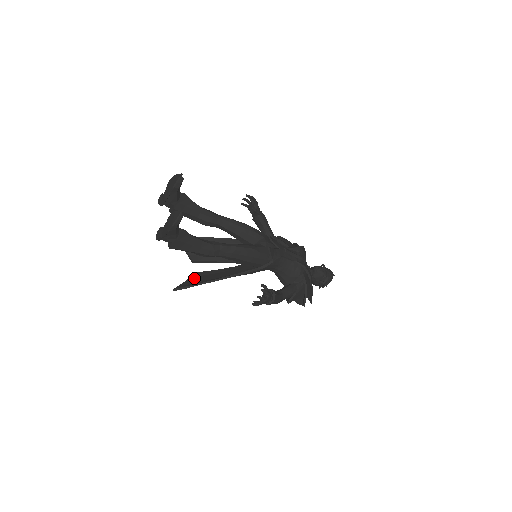
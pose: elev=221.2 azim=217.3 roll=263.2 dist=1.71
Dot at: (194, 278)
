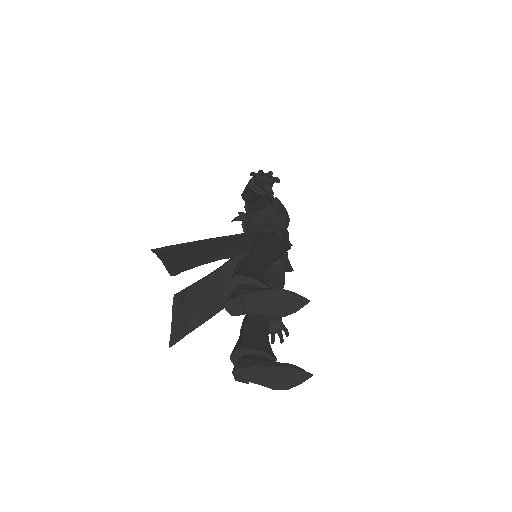
Dot at: (184, 308)
